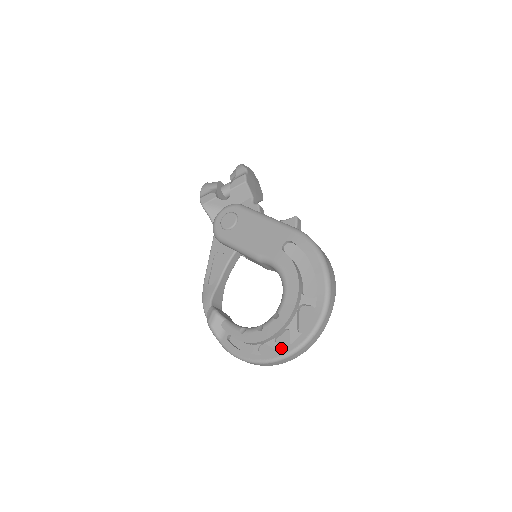
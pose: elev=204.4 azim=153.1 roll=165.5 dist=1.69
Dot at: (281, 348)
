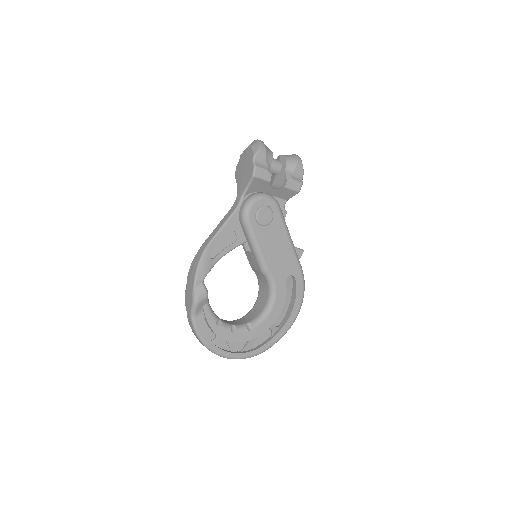
Dot at: (235, 350)
